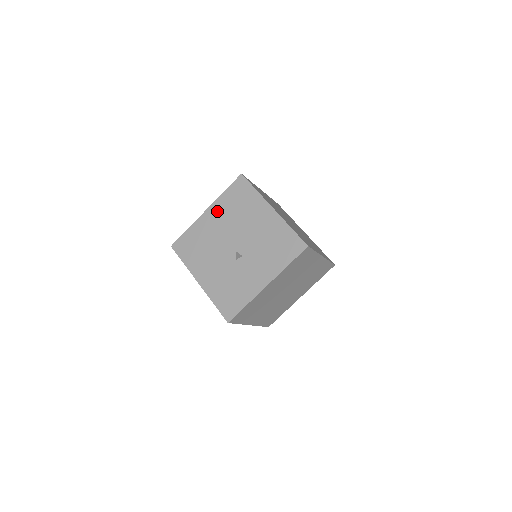
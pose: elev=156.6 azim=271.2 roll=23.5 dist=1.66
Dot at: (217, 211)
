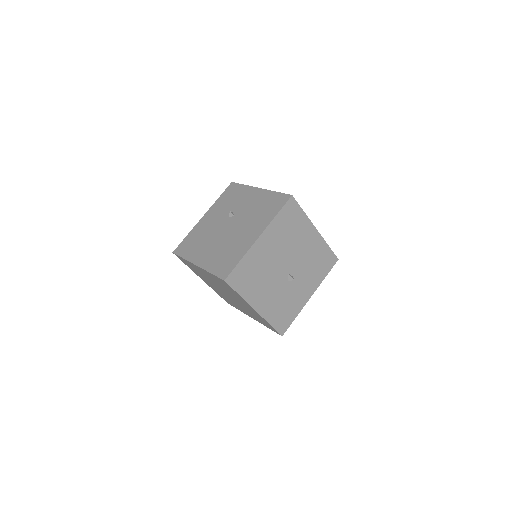
Dot at: (271, 236)
